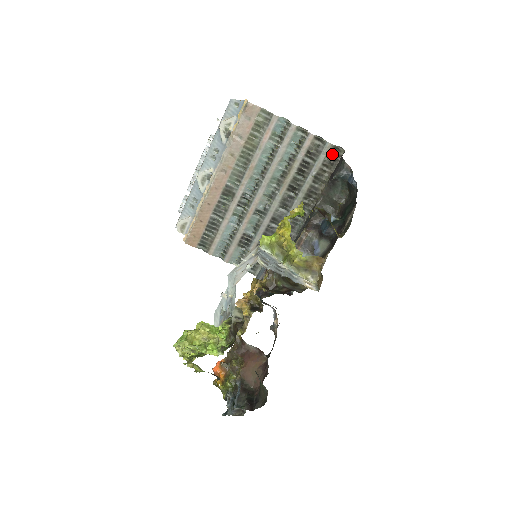
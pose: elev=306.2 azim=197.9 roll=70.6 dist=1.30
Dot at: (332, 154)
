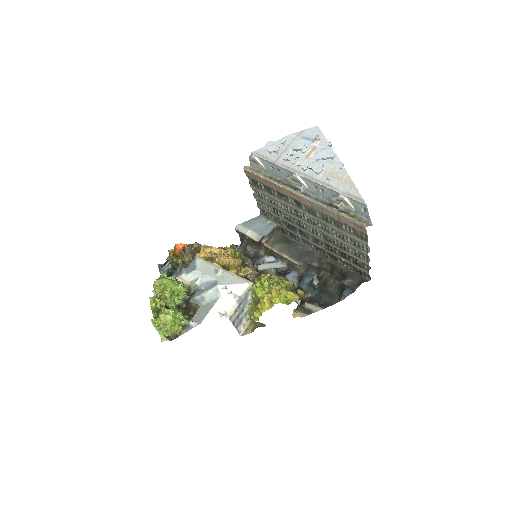
Dot at: (364, 272)
